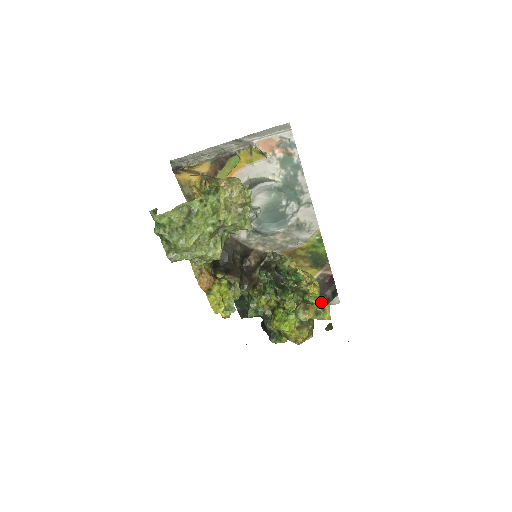
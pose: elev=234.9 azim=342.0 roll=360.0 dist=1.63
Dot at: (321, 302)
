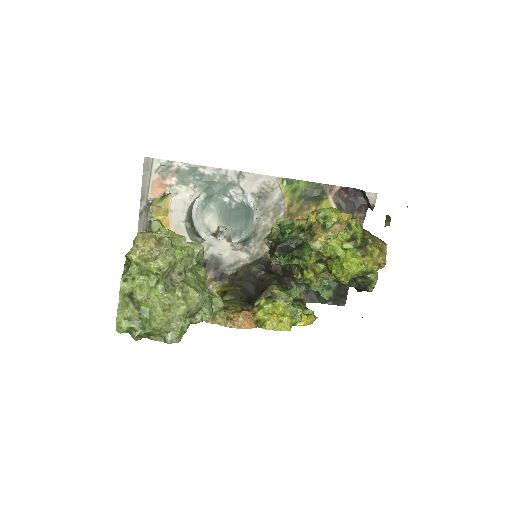
Dot at: (315, 216)
